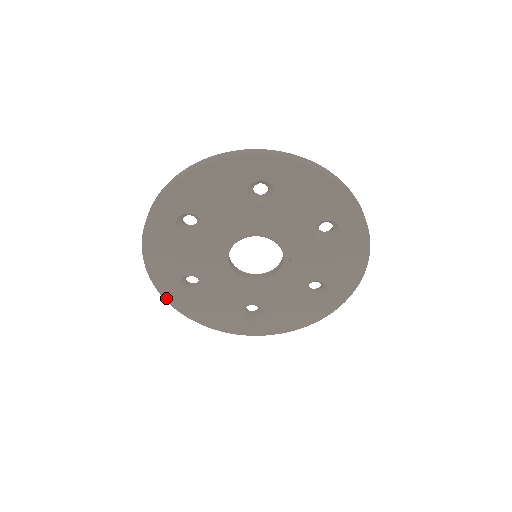
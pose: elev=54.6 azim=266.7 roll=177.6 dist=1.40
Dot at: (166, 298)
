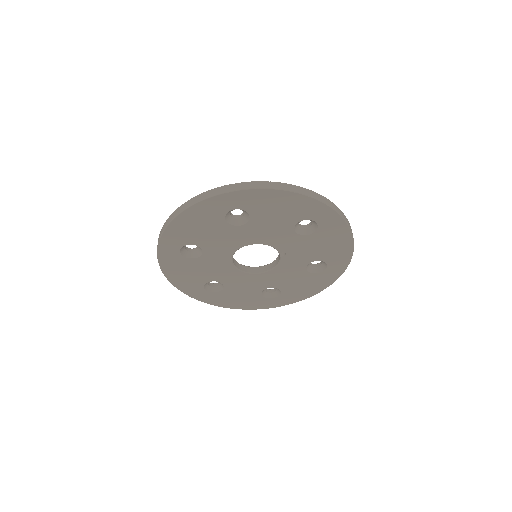
Dot at: (198, 299)
